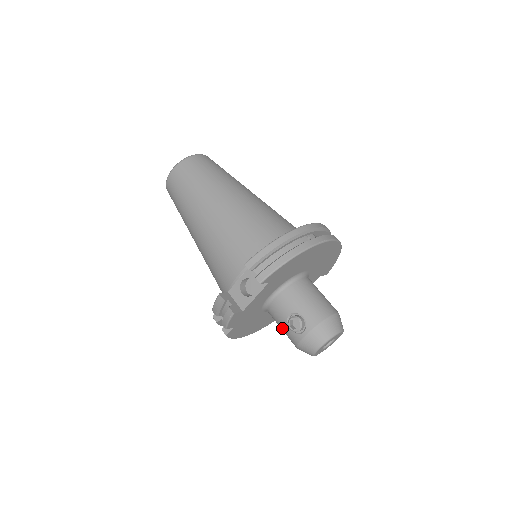
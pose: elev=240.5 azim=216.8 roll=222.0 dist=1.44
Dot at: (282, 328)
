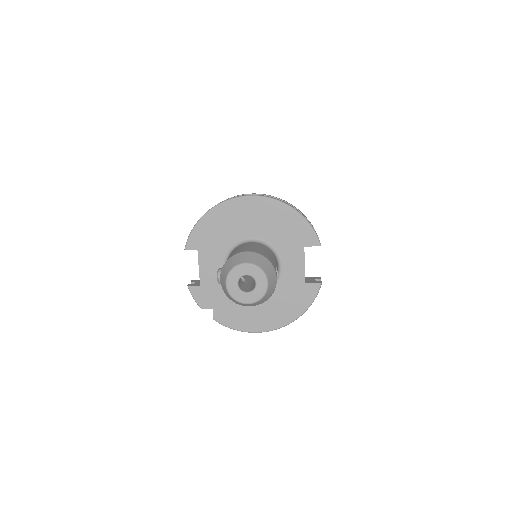
Dot at: occluded
